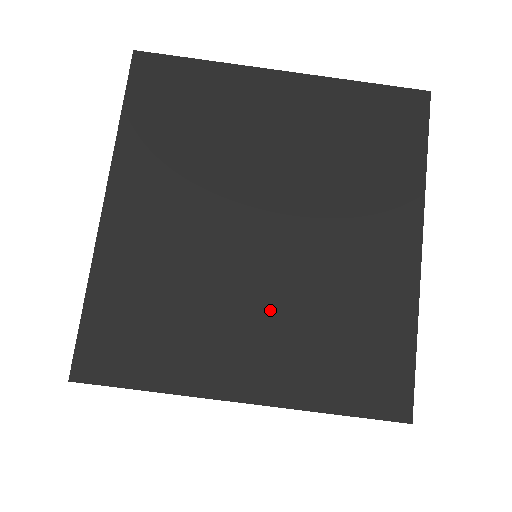
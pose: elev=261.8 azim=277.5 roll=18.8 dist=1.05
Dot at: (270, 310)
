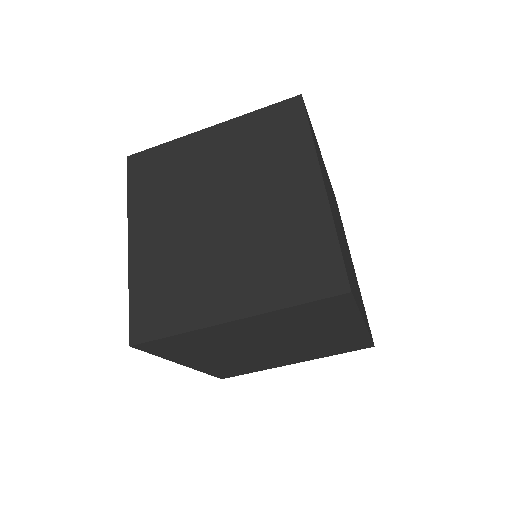
Dot at: (292, 354)
